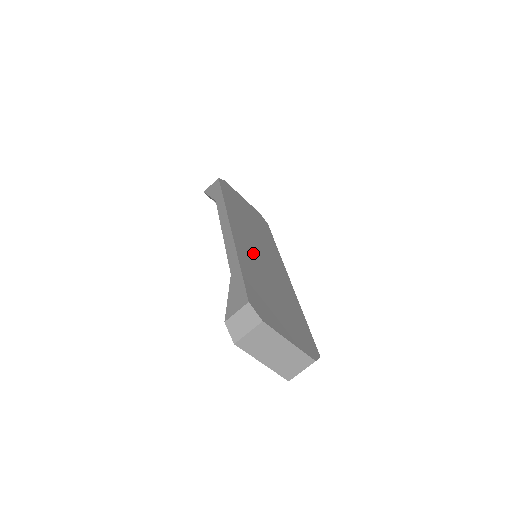
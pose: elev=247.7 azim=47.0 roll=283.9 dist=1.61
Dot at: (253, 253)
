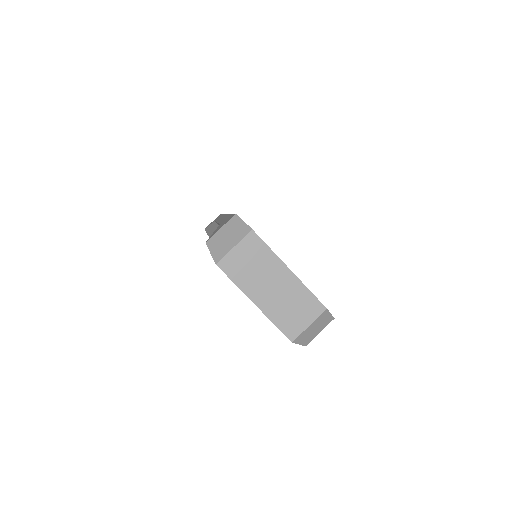
Dot at: occluded
